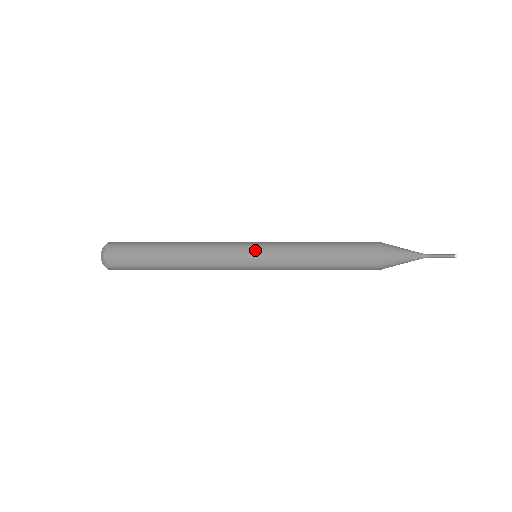
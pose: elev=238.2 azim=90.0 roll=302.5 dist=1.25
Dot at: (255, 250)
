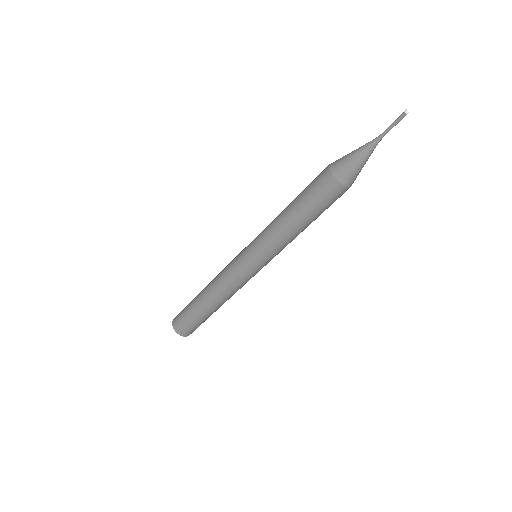
Dot at: (255, 266)
